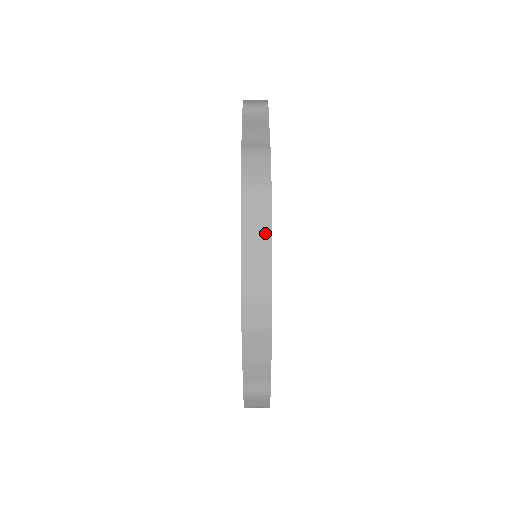
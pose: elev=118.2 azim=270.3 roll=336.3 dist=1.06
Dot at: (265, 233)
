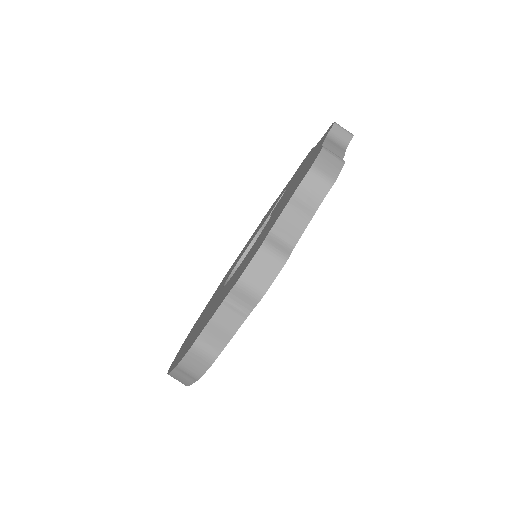
Dot at: (187, 382)
